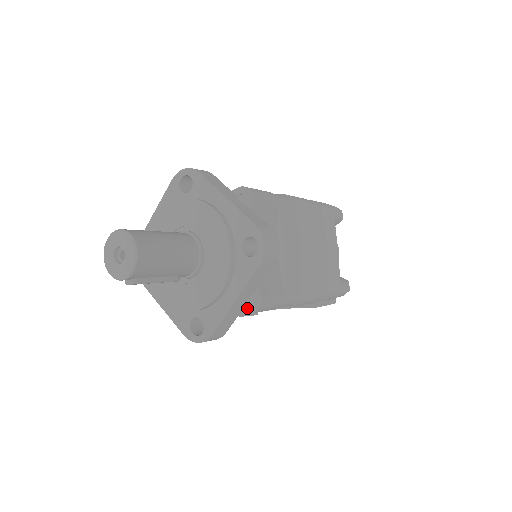
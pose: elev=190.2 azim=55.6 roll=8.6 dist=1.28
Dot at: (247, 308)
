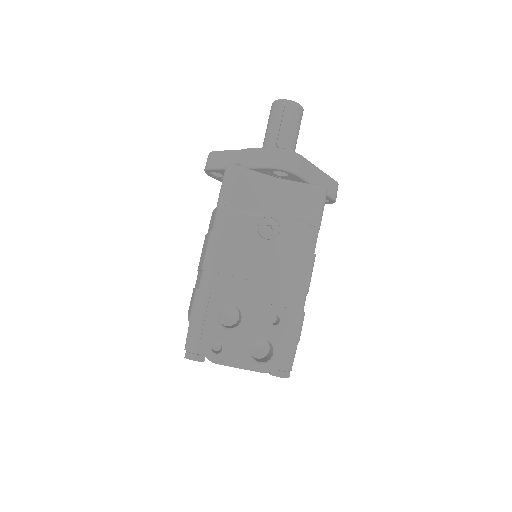
Dot at: (315, 186)
